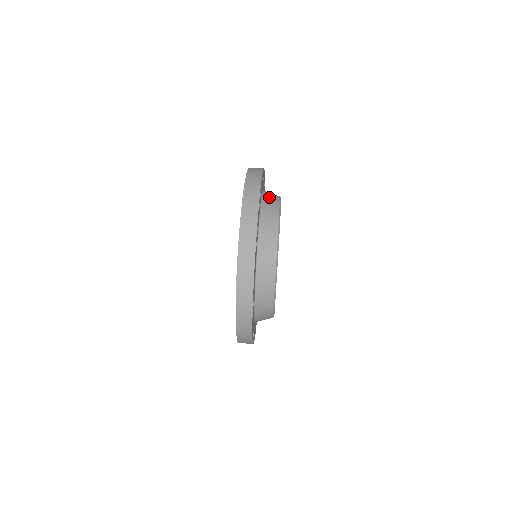
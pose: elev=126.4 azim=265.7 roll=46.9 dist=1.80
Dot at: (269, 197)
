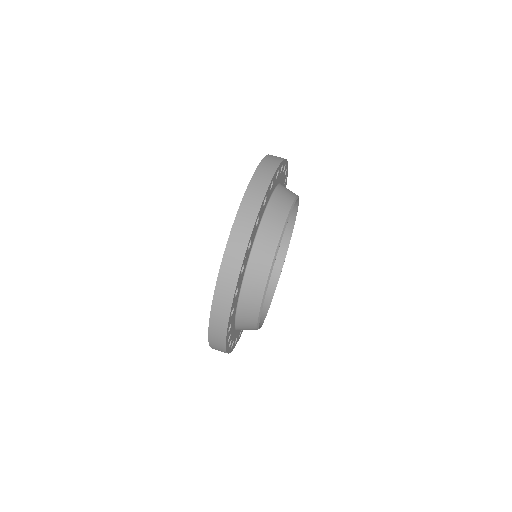
Dot at: (286, 189)
